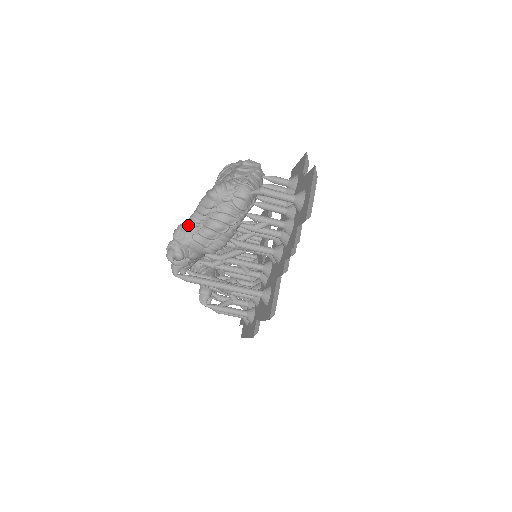
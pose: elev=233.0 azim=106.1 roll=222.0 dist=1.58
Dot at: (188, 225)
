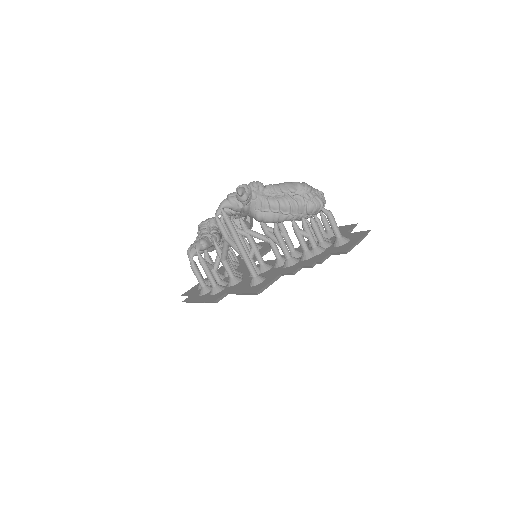
Dot at: (265, 187)
